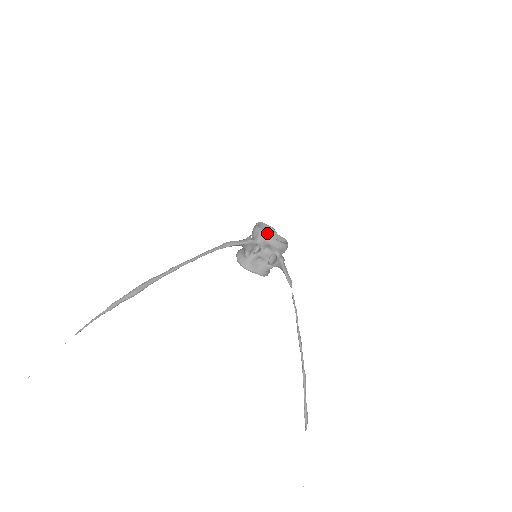
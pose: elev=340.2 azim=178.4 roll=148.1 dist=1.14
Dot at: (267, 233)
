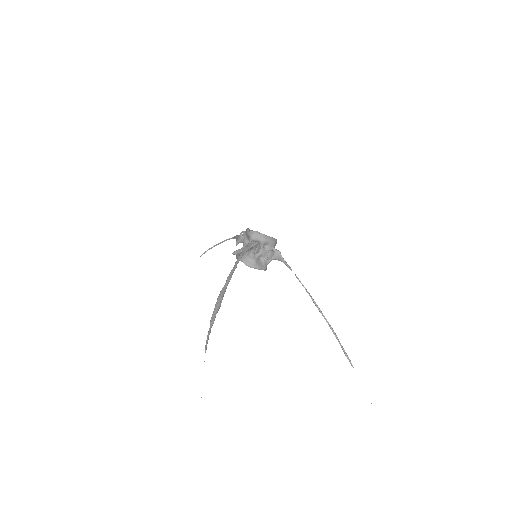
Dot at: occluded
